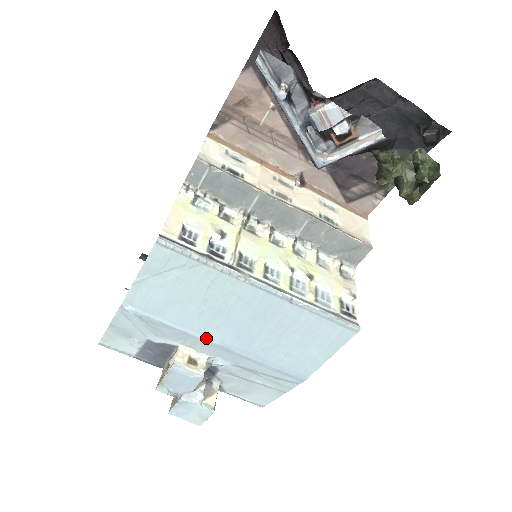
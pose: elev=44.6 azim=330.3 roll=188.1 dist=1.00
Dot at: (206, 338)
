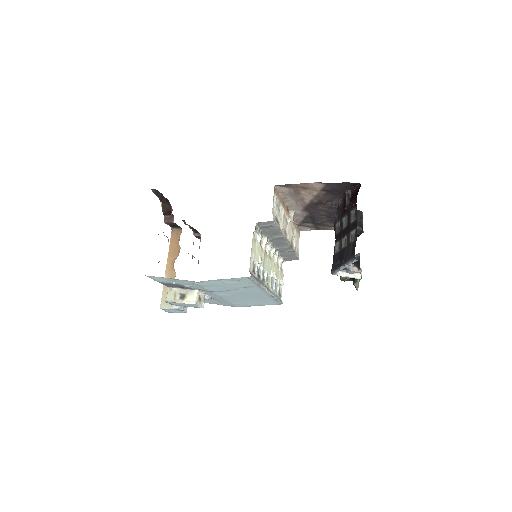
Dot at: (217, 294)
